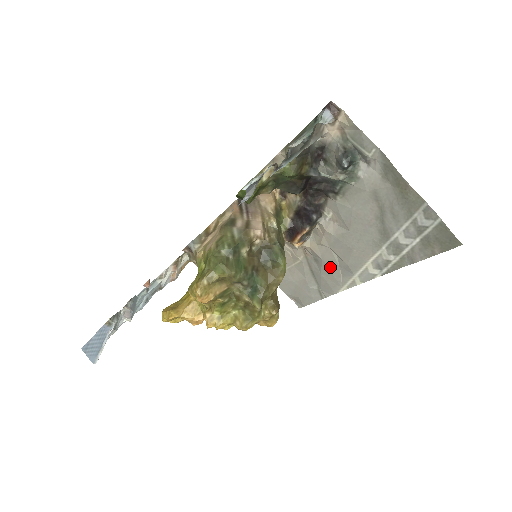
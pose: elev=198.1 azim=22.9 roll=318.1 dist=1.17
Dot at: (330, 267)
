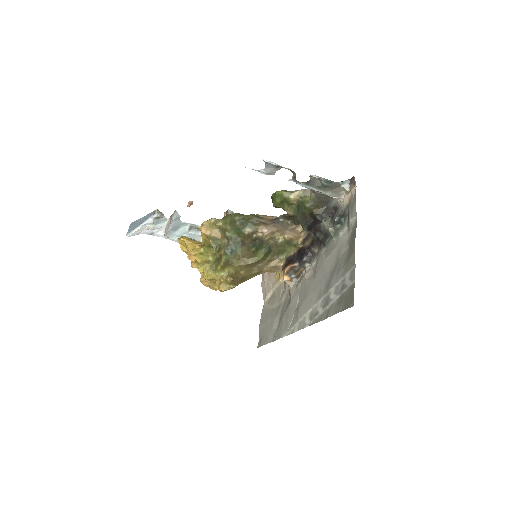
Dot at: (291, 310)
